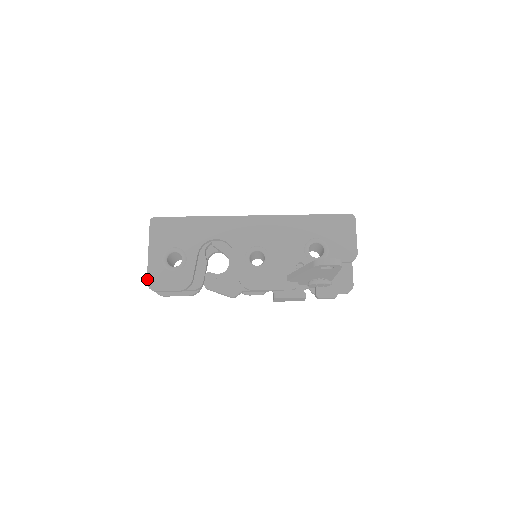
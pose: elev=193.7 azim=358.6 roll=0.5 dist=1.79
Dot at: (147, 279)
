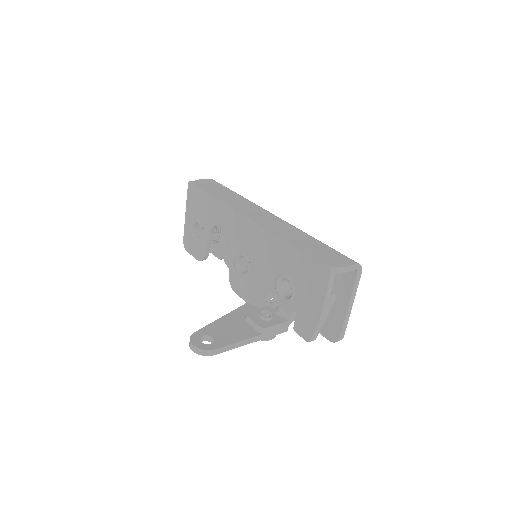
Dot at: (183, 238)
